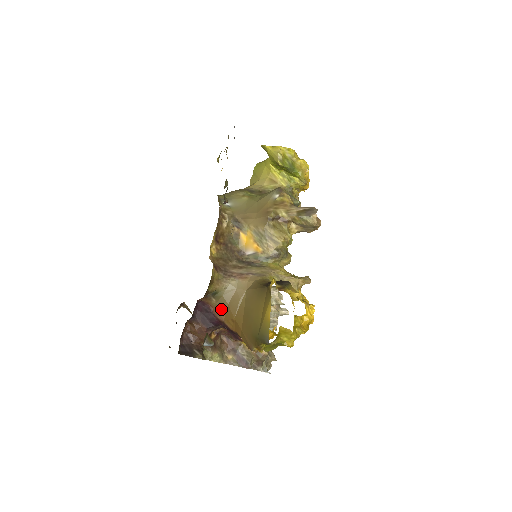
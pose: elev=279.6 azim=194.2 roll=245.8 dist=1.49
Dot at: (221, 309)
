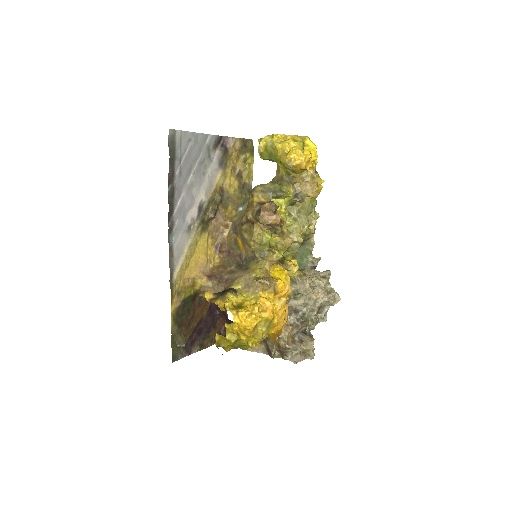
Dot at: (225, 310)
